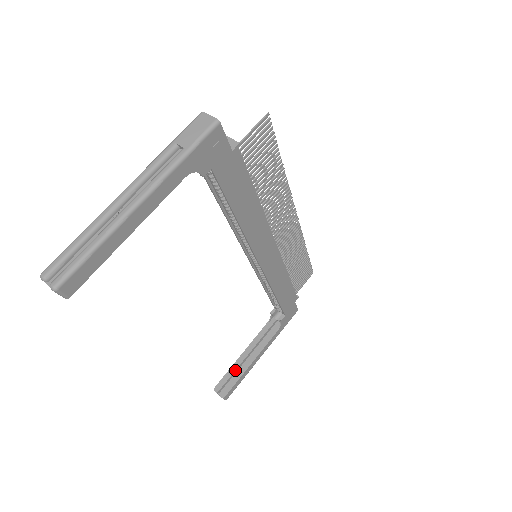
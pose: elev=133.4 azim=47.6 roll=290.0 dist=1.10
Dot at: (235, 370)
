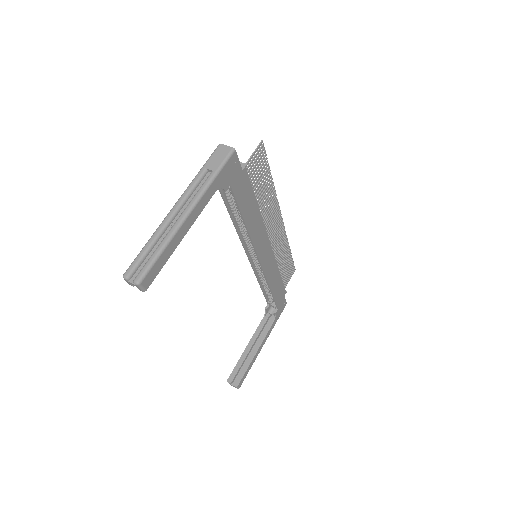
Dot at: (243, 362)
